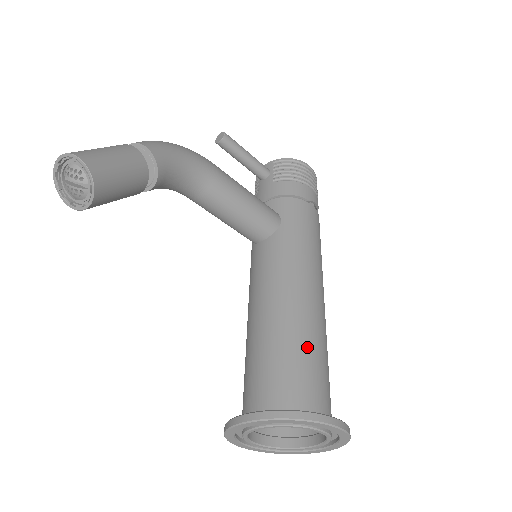
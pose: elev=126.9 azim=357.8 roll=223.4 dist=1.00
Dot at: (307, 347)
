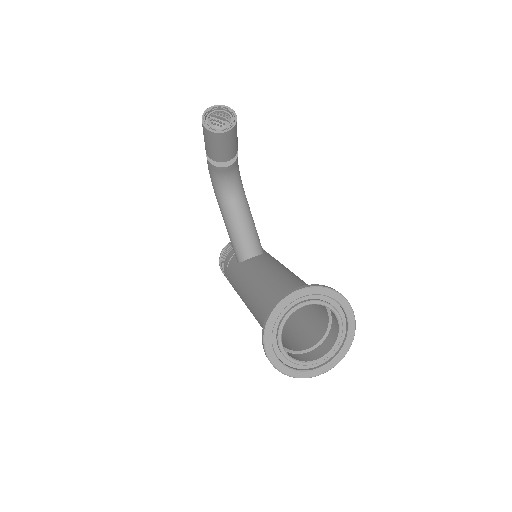
Dot at: occluded
